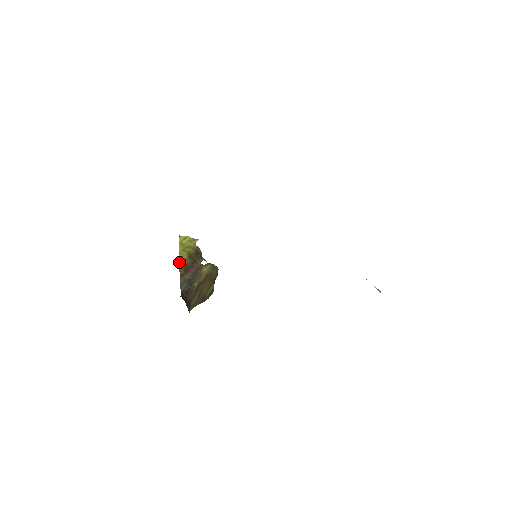
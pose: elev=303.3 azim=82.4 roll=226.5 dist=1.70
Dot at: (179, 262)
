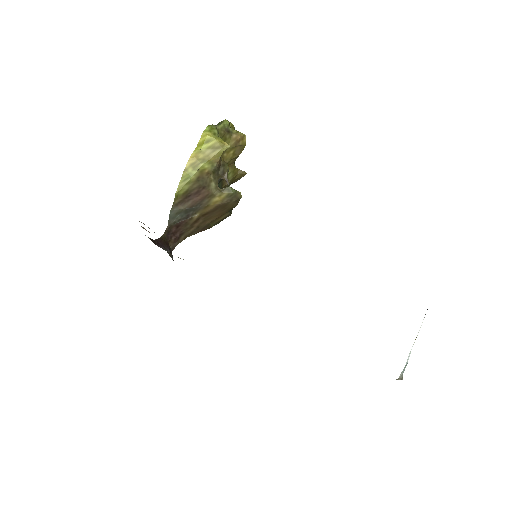
Dot at: (178, 185)
